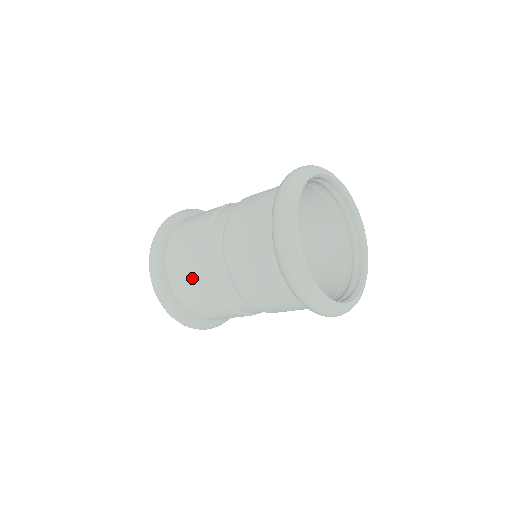
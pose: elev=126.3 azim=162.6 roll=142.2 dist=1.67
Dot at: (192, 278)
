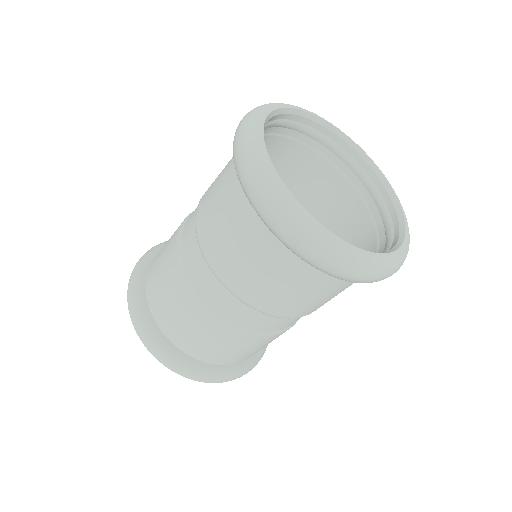
Dot at: (165, 250)
